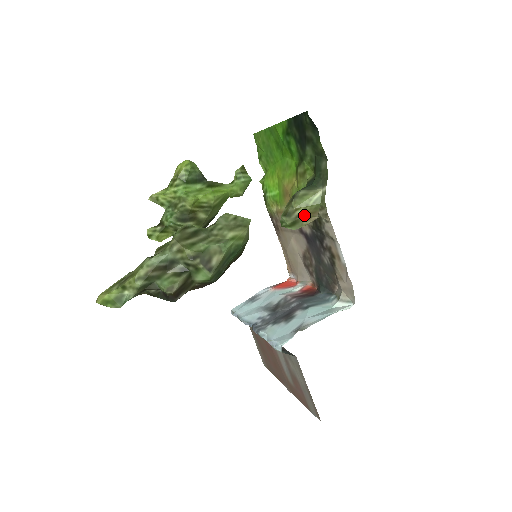
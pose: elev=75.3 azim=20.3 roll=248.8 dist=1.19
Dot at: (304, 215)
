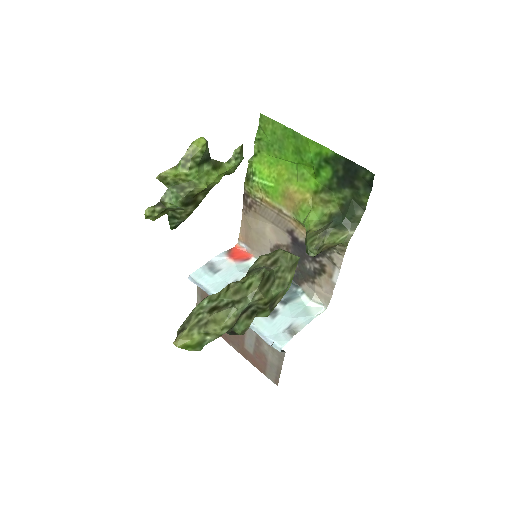
Dot at: (327, 247)
